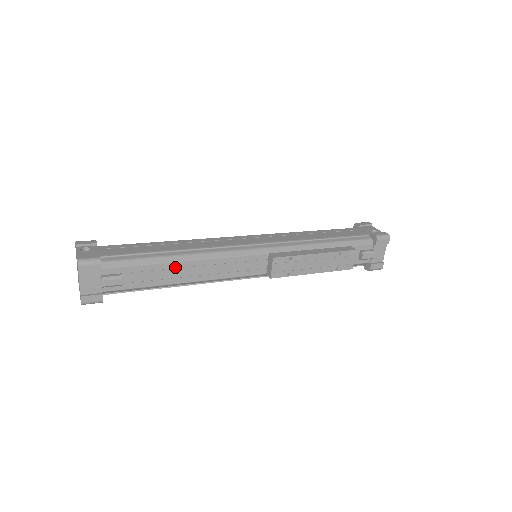
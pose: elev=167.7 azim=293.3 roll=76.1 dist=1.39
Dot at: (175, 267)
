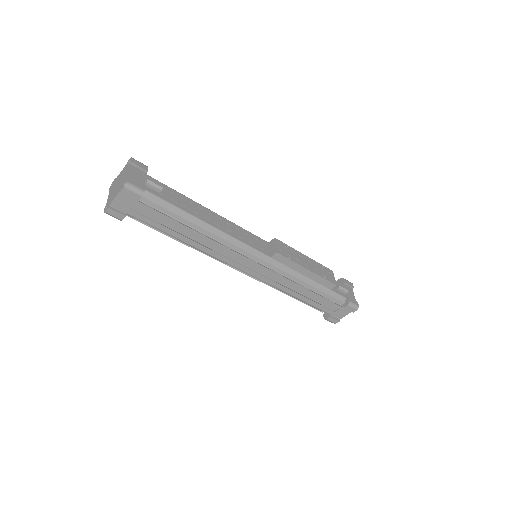
Dot at: (201, 208)
